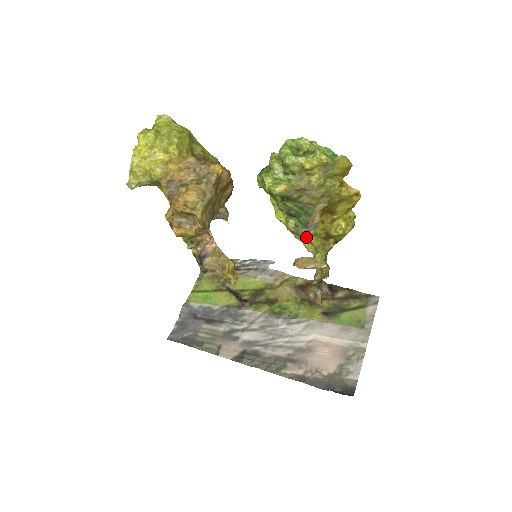
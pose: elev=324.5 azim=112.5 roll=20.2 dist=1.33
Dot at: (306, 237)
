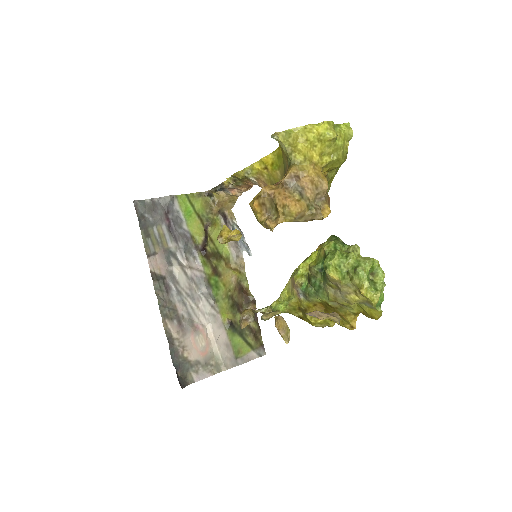
Dot at: (294, 293)
